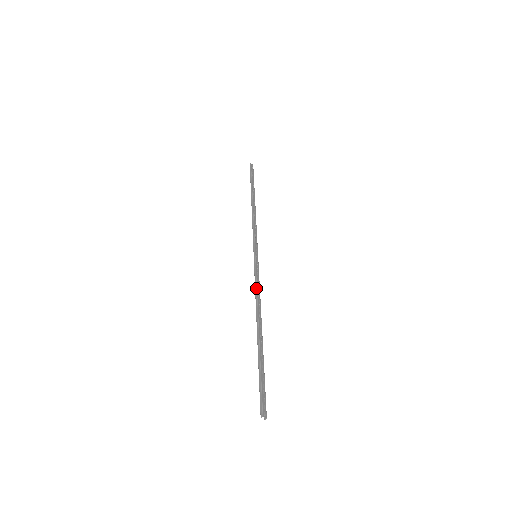
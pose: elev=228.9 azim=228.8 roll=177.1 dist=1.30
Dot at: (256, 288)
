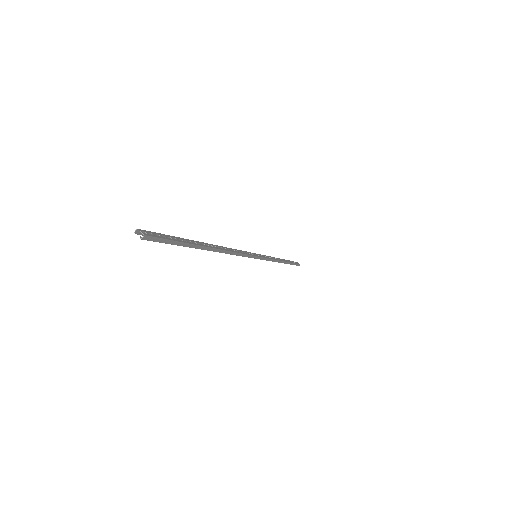
Dot at: (234, 249)
